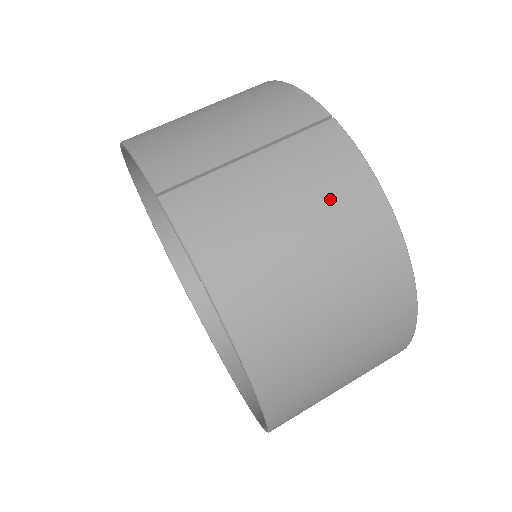
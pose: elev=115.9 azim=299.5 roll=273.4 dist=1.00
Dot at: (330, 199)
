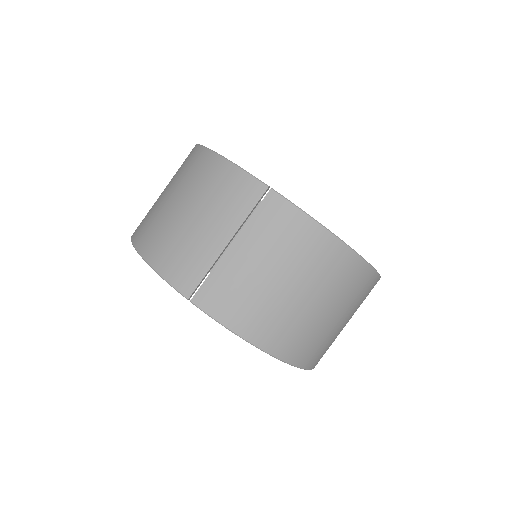
Dot at: (293, 251)
